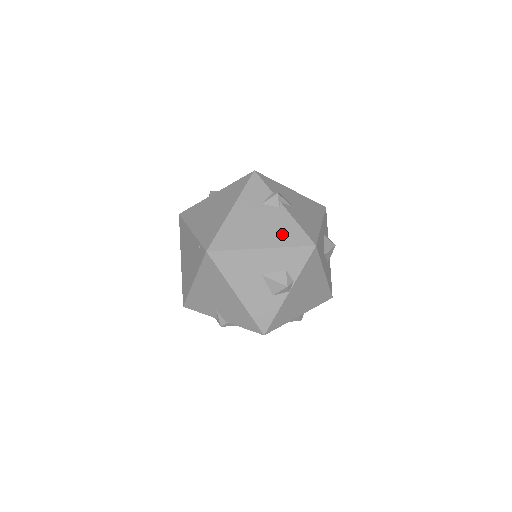
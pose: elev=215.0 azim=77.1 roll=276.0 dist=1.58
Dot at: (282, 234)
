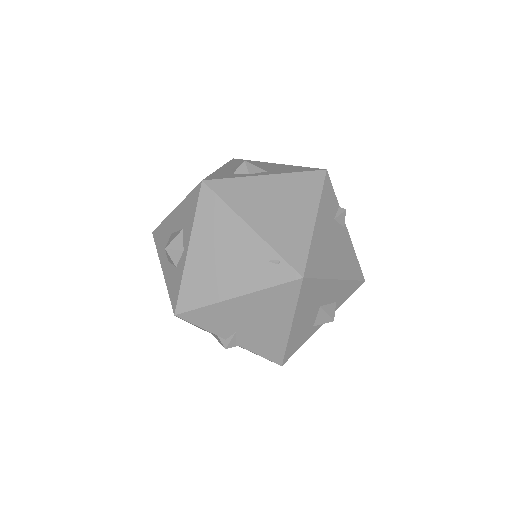
Dot at: (348, 263)
